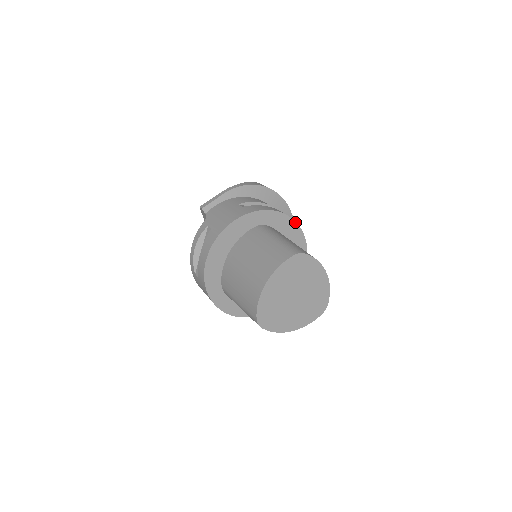
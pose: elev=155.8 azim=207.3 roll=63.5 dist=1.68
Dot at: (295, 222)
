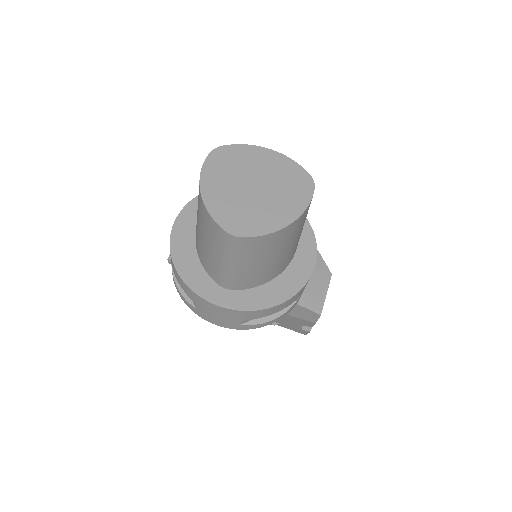
Dot at: occluded
